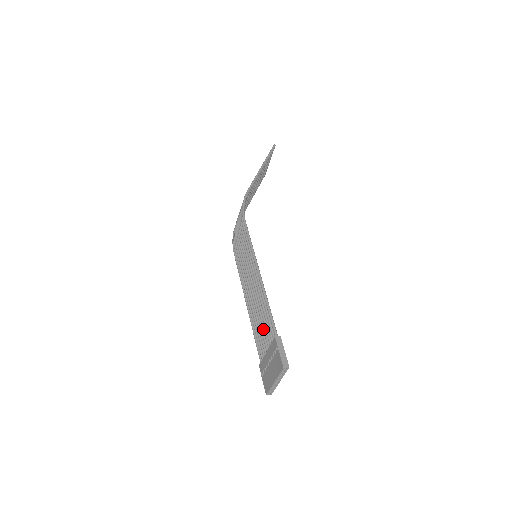
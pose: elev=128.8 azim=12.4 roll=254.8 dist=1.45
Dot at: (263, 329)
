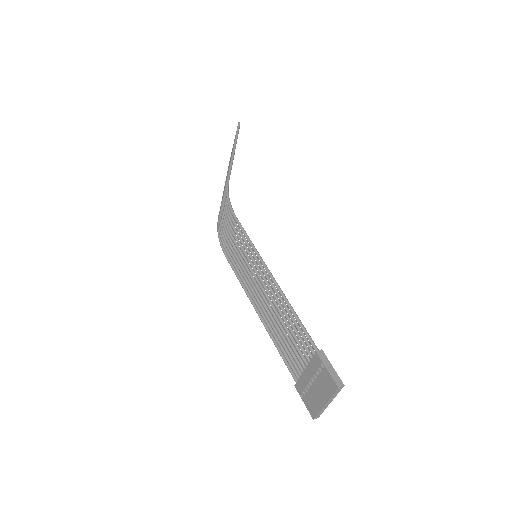
Dot at: (293, 343)
